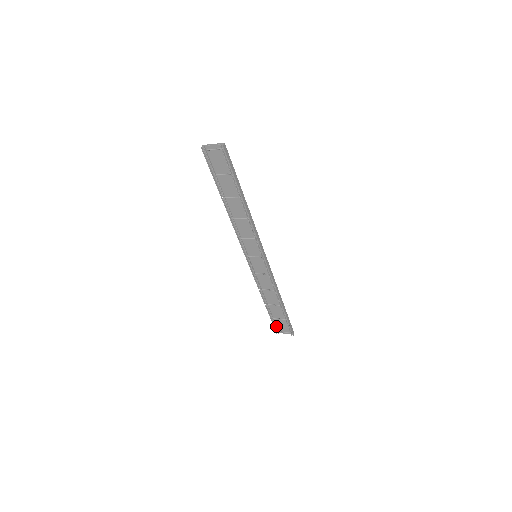
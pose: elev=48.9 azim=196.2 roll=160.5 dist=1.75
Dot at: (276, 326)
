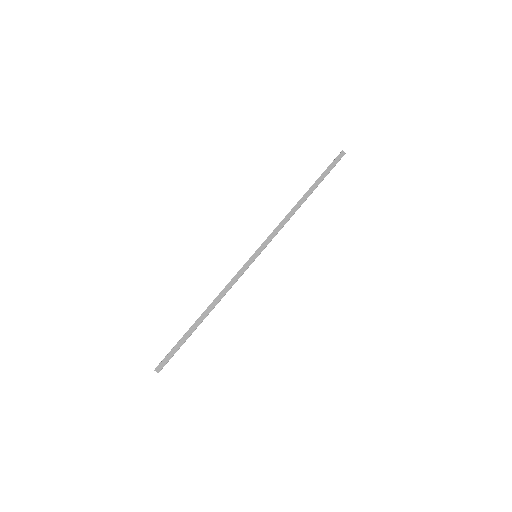
Dot at: occluded
